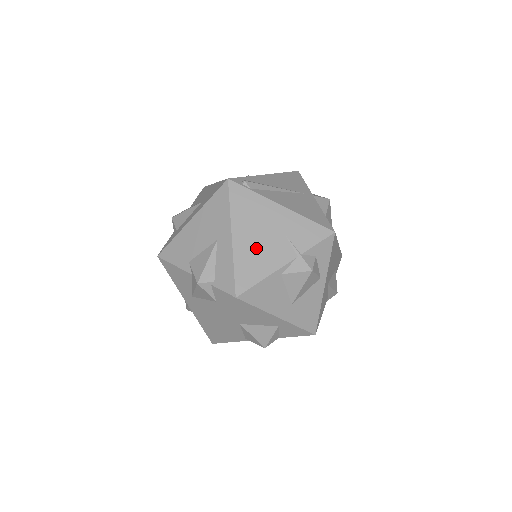
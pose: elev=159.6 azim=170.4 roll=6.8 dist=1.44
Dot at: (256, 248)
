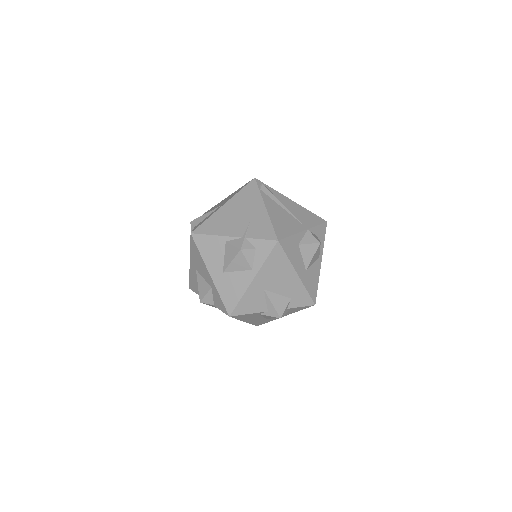
Dot at: (228, 218)
